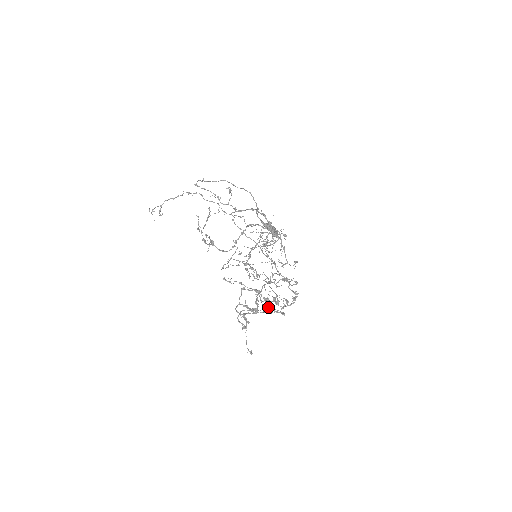
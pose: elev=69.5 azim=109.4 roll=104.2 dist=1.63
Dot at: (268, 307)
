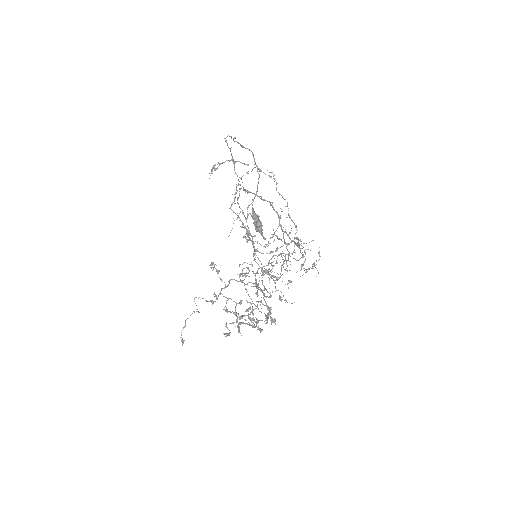
Dot at: (235, 309)
